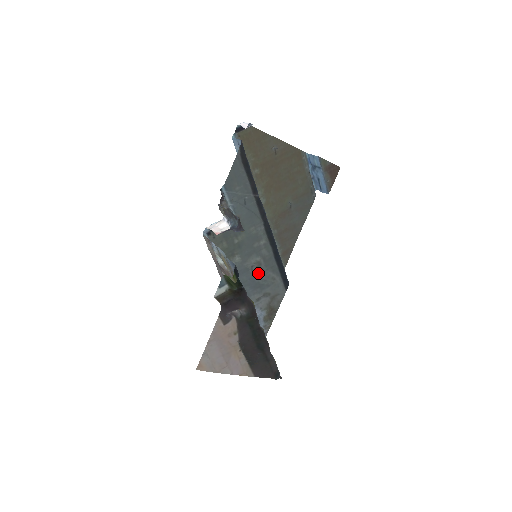
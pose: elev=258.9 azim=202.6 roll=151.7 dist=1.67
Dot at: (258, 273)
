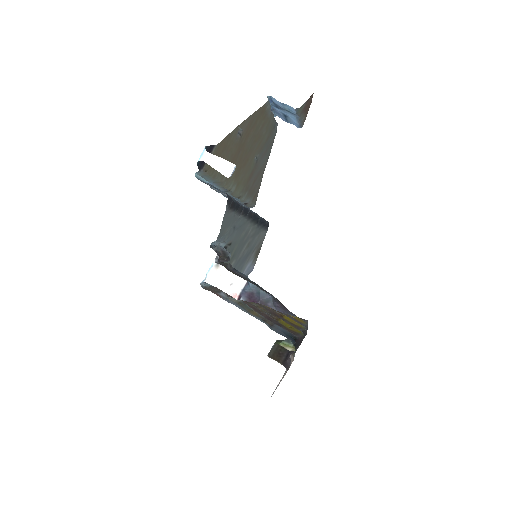
Dot at: (248, 249)
